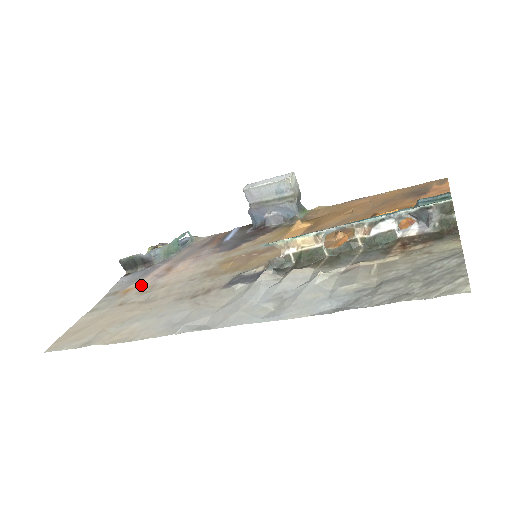
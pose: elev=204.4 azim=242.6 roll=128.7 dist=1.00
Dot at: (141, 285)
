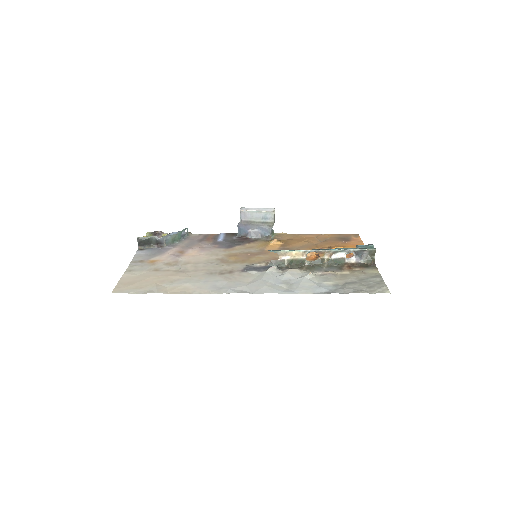
Dot at: (164, 259)
